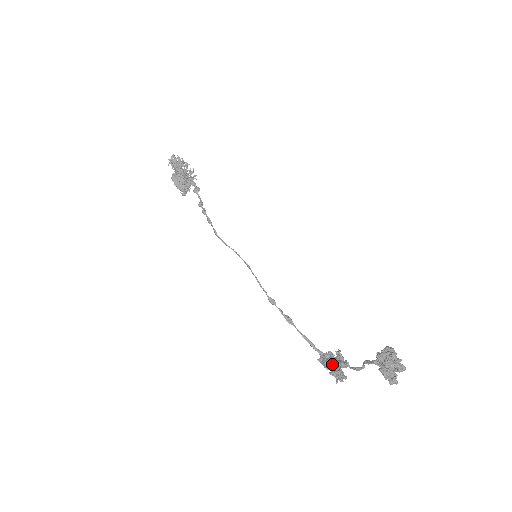
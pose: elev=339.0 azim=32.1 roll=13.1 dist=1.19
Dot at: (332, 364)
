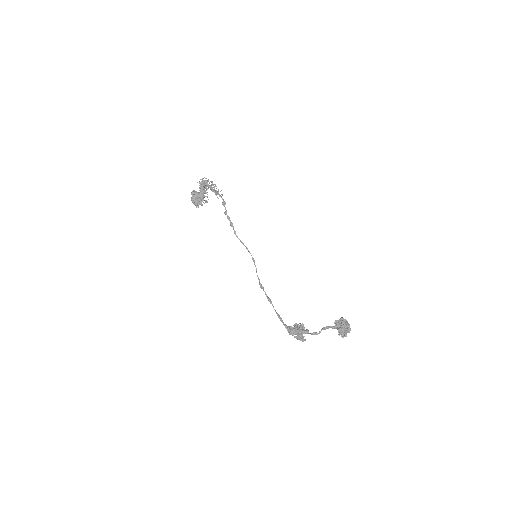
Dot at: (299, 330)
